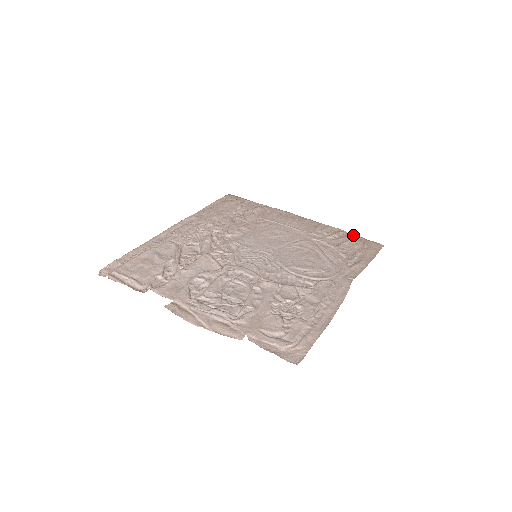
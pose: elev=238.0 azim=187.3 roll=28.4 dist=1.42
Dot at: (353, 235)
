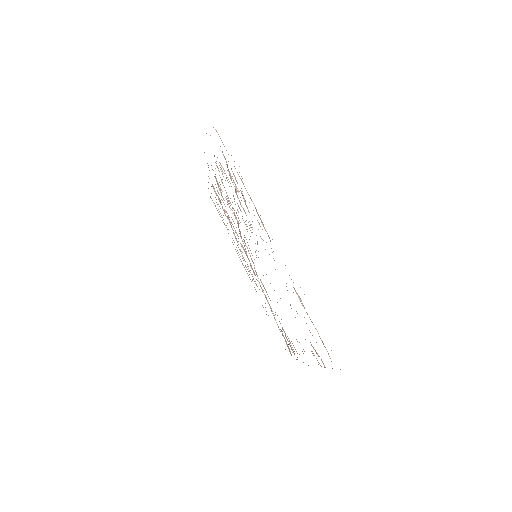
Dot at: occluded
